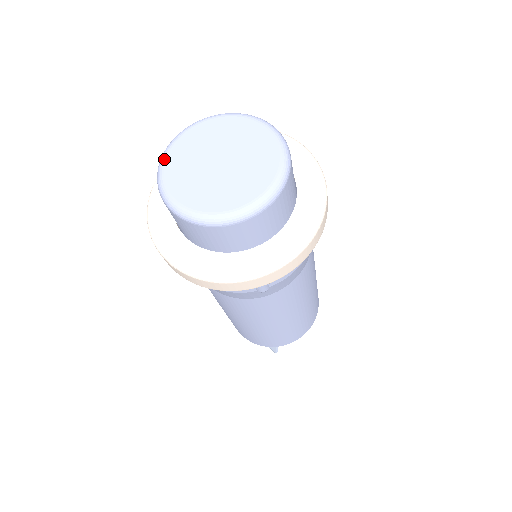
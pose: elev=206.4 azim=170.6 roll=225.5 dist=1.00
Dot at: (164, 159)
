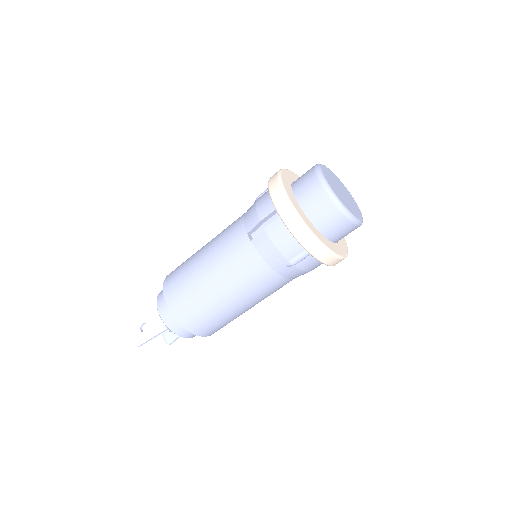
Dot at: (322, 166)
